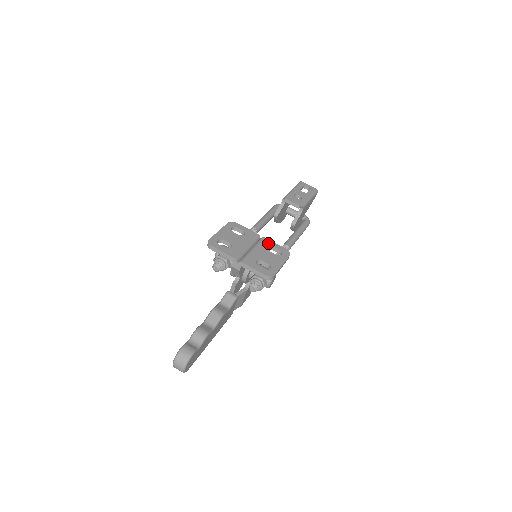
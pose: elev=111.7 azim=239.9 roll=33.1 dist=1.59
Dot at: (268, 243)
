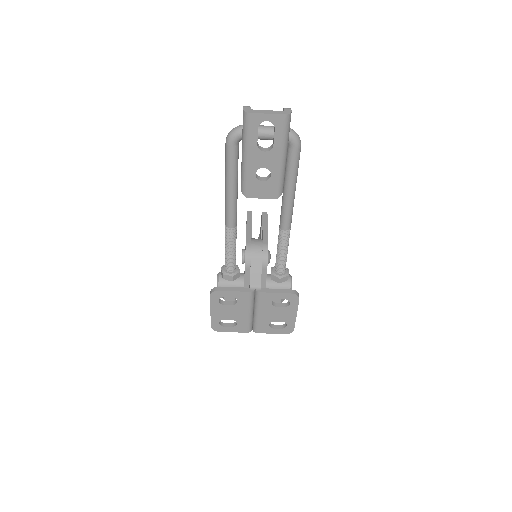
Dot at: (268, 298)
